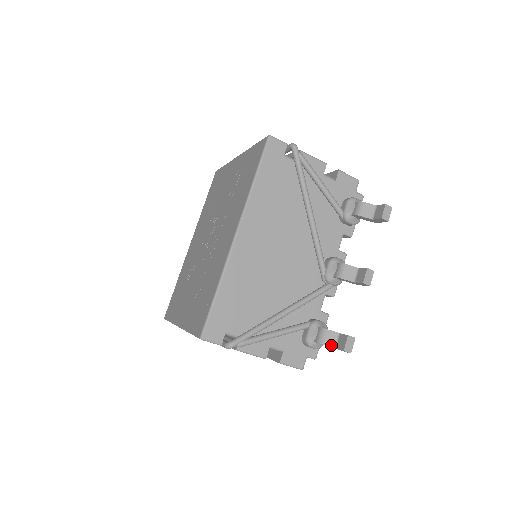
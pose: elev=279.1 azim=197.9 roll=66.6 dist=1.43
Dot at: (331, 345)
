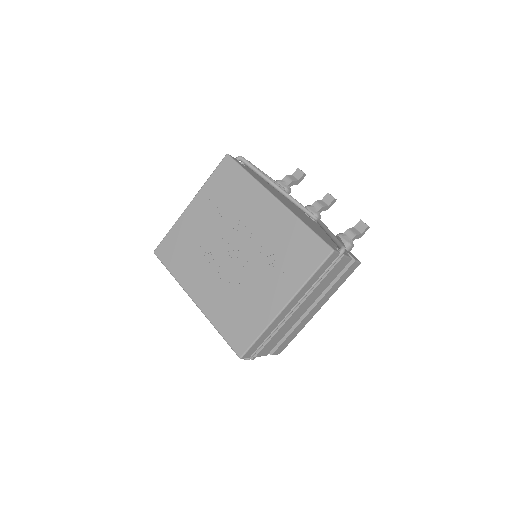
Dot at: (359, 233)
